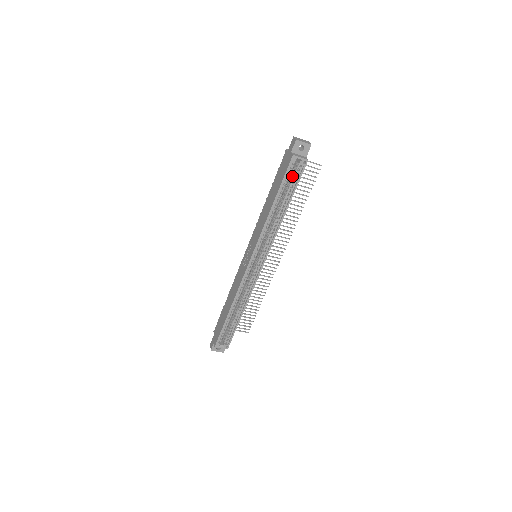
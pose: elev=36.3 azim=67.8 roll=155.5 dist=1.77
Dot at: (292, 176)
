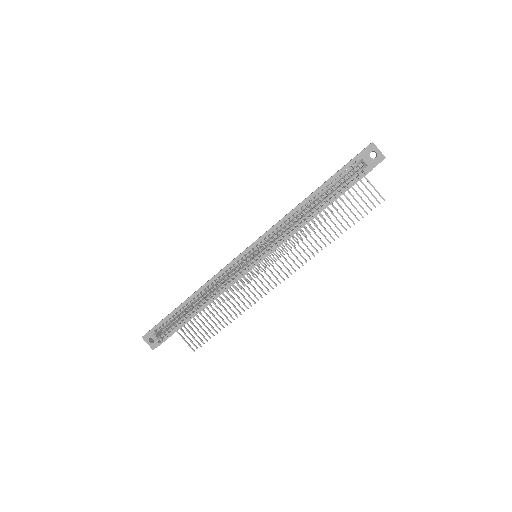
Dot at: occluded
